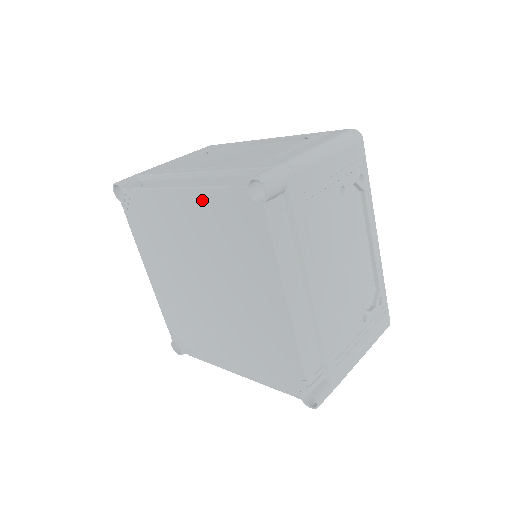
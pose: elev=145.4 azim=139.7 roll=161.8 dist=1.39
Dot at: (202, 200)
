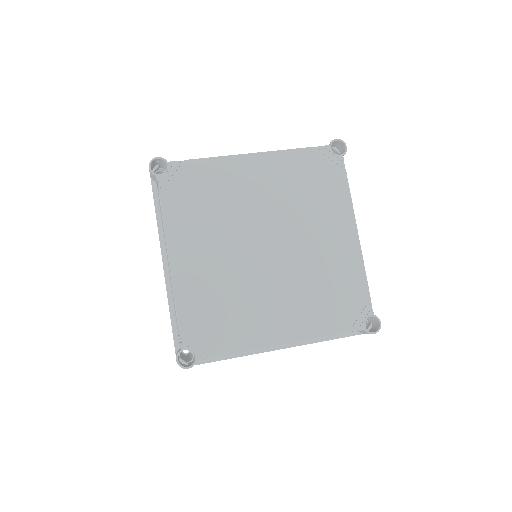
Dot at: (283, 160)
